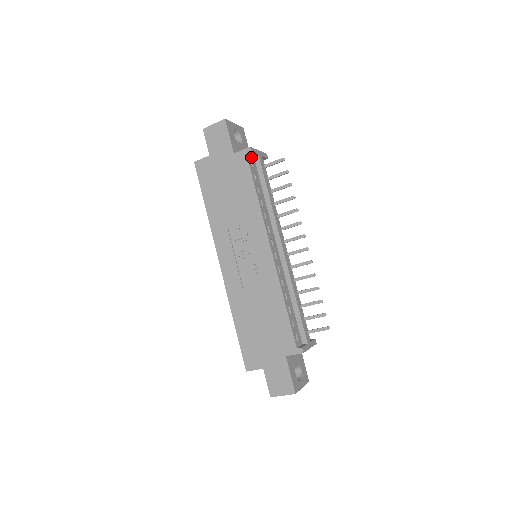
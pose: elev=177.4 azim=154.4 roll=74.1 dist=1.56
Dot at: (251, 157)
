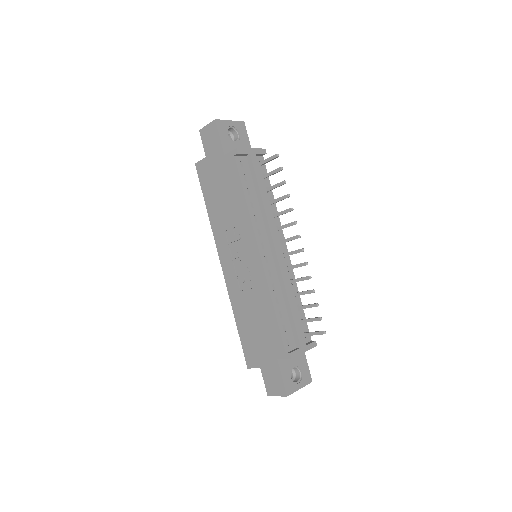
Dot at: (242, 157)
